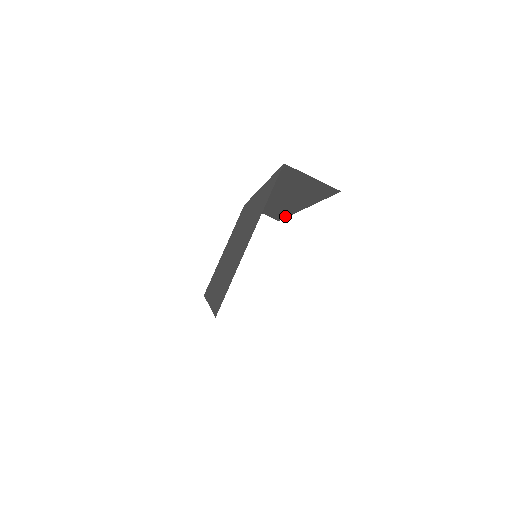
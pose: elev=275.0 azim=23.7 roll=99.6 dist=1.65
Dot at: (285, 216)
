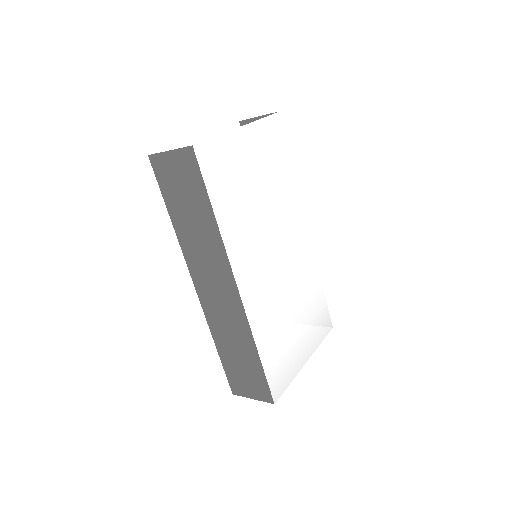
Dot at: occluded
